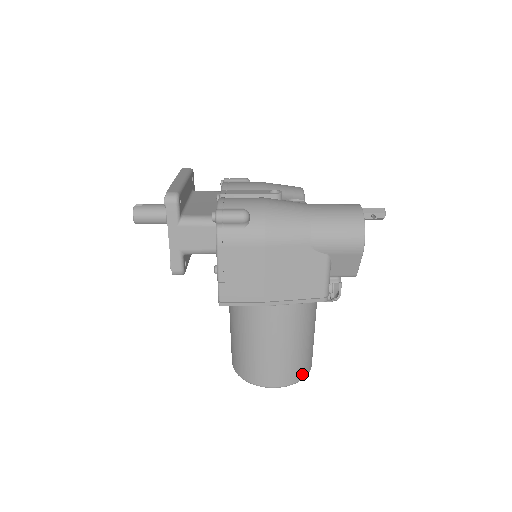
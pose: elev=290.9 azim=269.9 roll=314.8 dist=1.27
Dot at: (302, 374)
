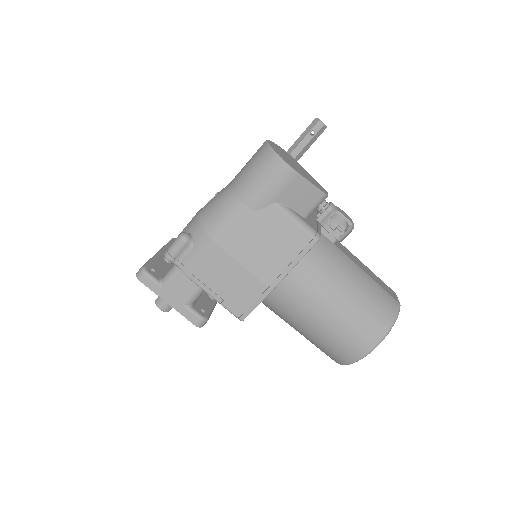
Dot at: (388, 318)
